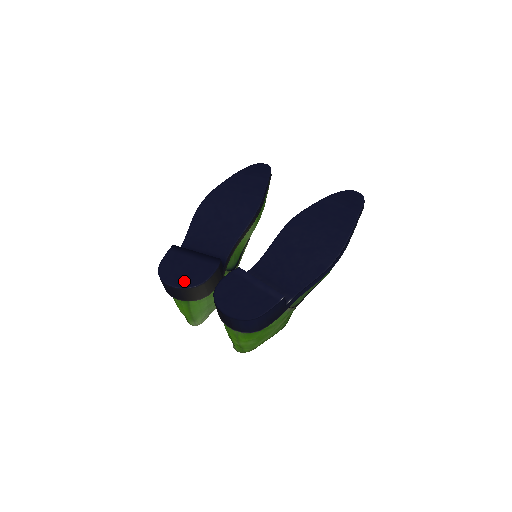
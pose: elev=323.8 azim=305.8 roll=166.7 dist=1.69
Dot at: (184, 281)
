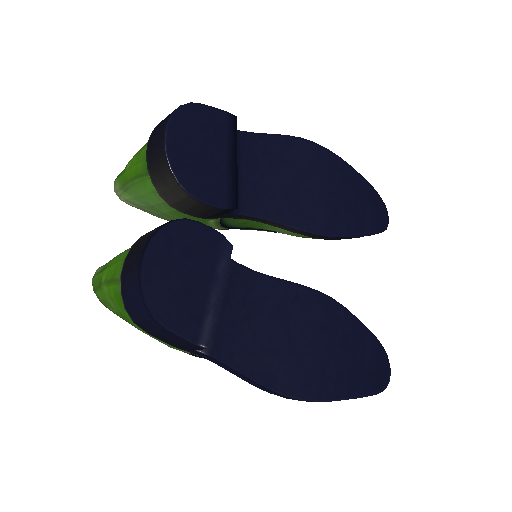
Dot at: (181, 157)
